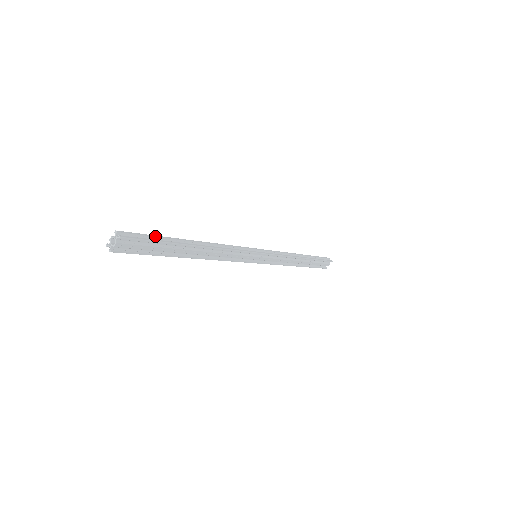
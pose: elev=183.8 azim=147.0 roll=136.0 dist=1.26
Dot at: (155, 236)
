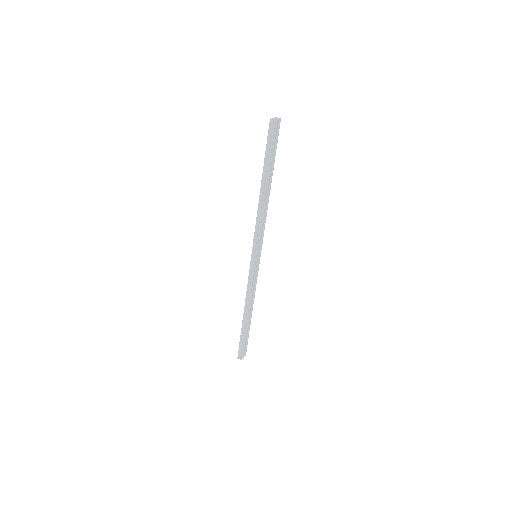
Dot at: occluded
